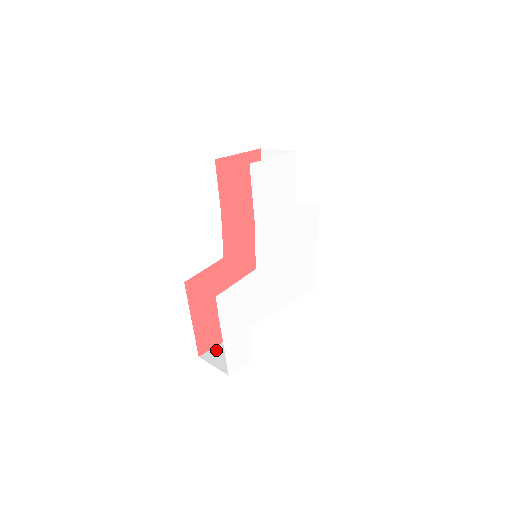
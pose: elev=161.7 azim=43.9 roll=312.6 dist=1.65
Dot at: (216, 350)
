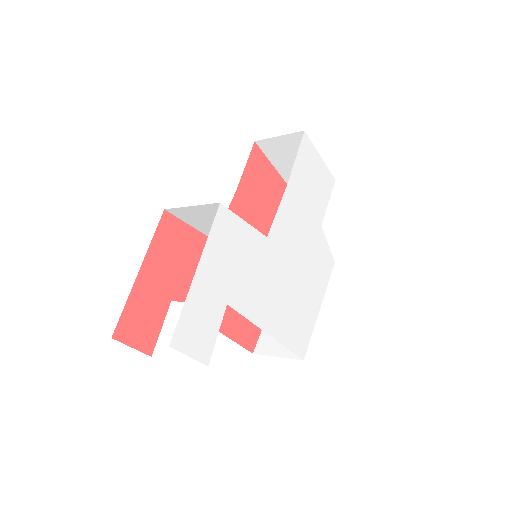
Dot at: occluded
